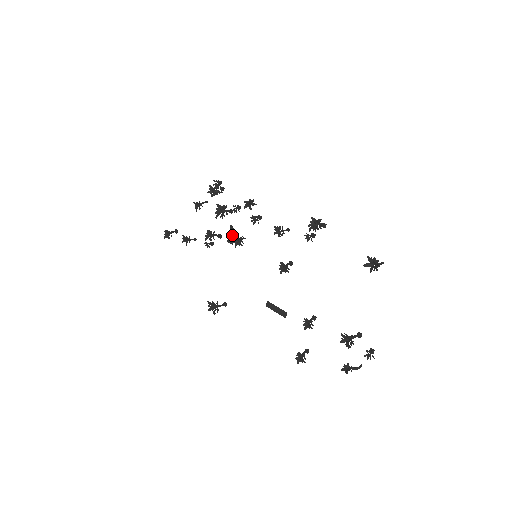
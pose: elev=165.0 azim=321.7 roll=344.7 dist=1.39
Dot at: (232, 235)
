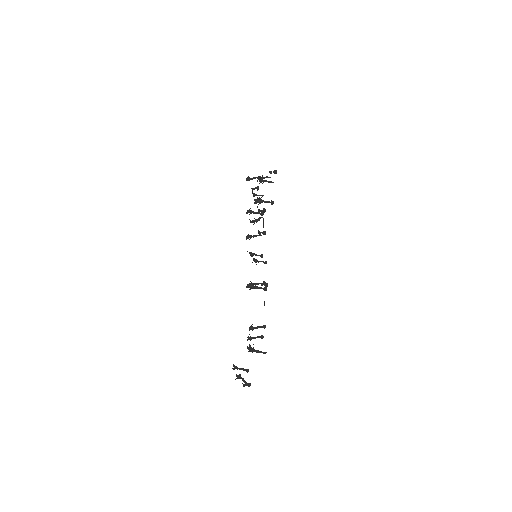
Dot at: (263, 222)
